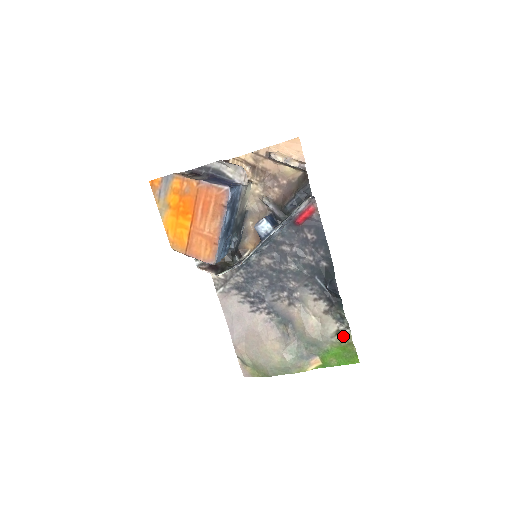
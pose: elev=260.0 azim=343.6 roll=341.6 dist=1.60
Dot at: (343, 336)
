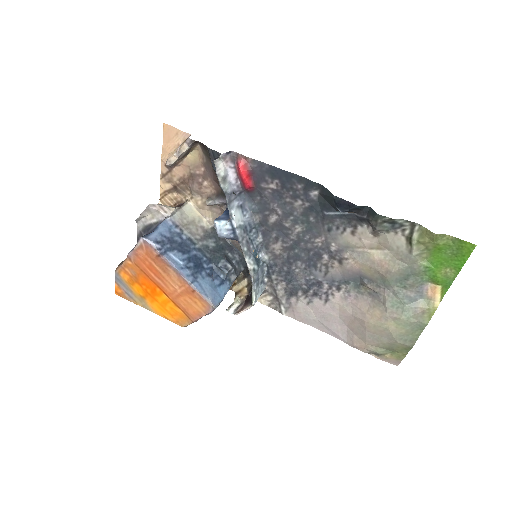
Dot at: (418, 239)
